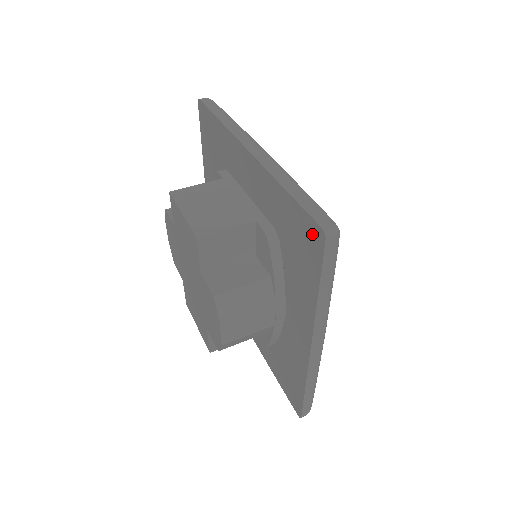
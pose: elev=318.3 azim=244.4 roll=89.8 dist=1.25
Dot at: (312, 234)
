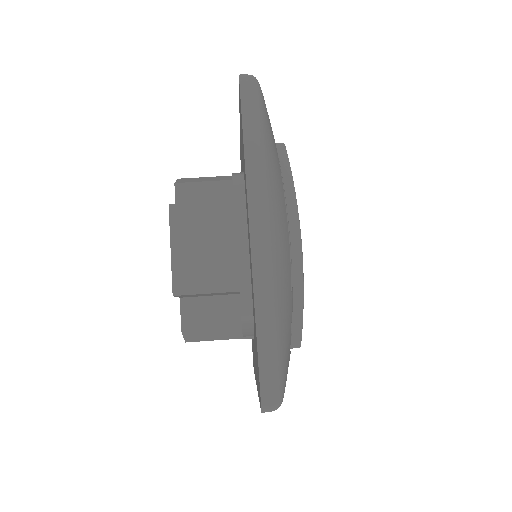
Dot at: (259, 387)
